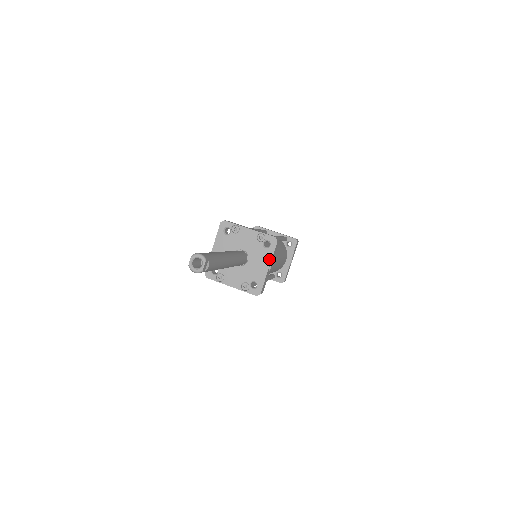
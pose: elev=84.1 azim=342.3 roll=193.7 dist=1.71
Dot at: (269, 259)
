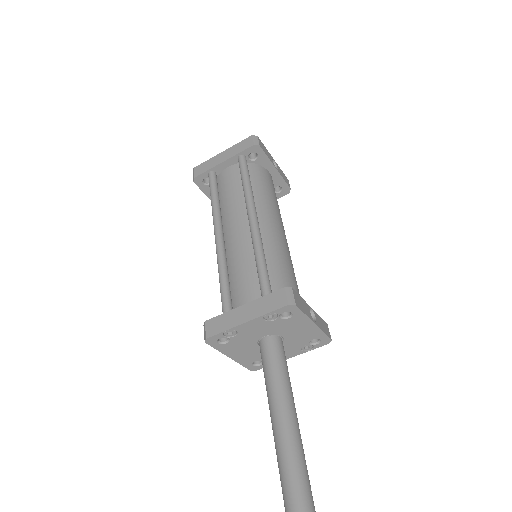
Dot at: (306, 320)
